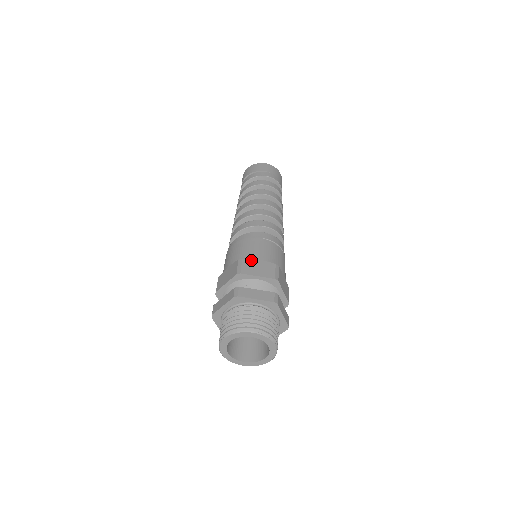
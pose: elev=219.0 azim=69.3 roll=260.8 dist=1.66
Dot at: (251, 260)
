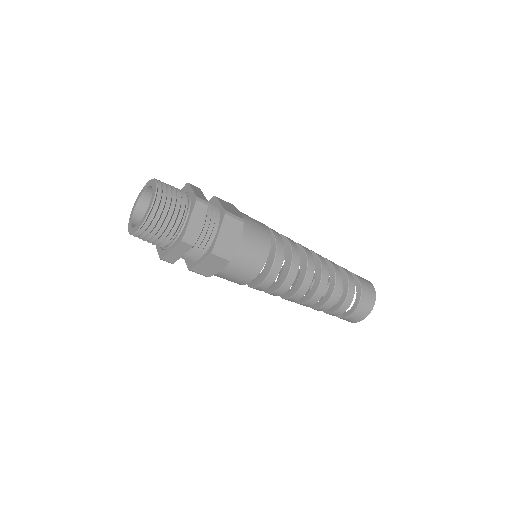
Dot at: occluded
